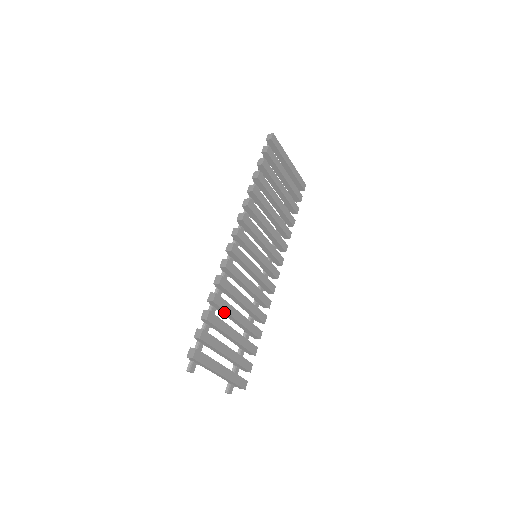
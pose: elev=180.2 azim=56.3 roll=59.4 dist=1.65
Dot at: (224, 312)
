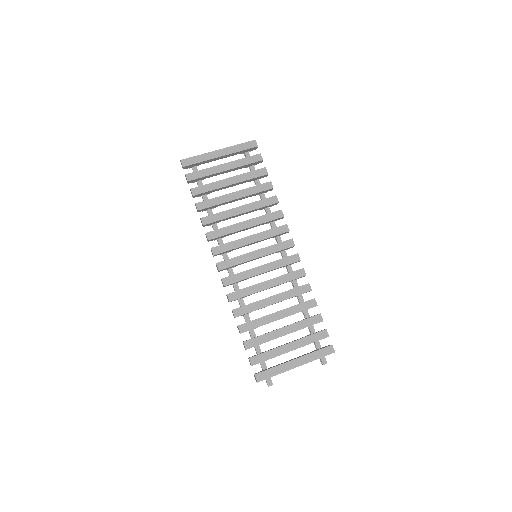
Dot at: occluded
